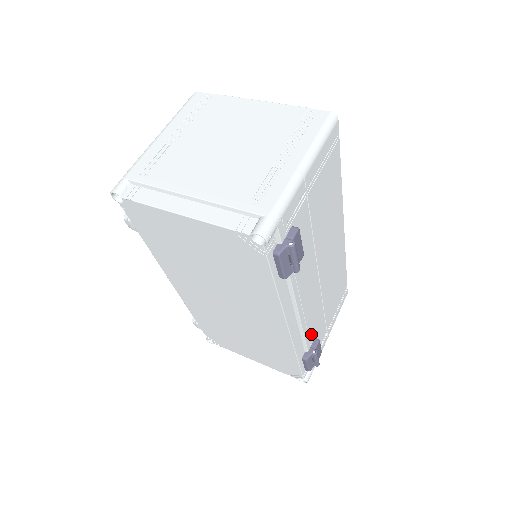
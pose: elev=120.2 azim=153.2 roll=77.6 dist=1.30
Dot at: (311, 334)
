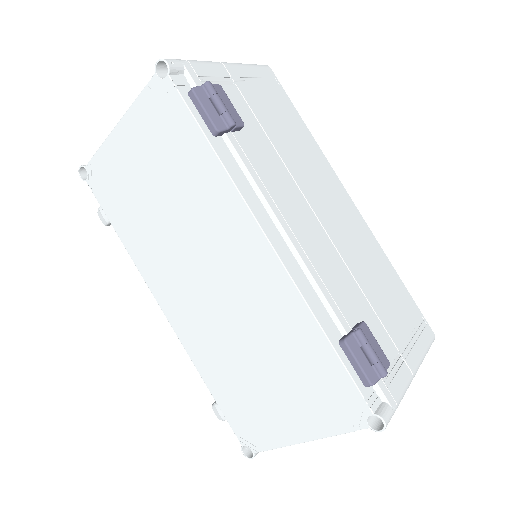
Dot at: (341, 304)
